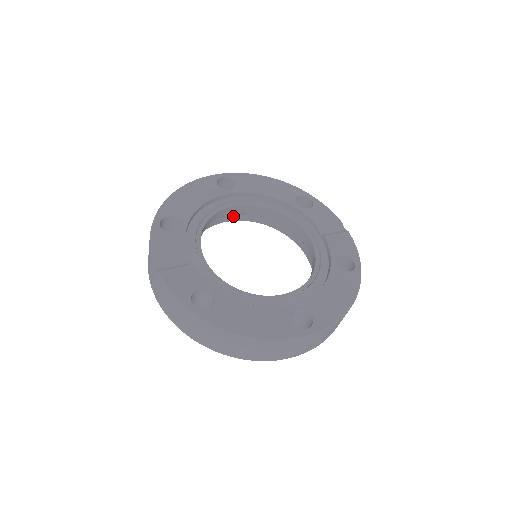
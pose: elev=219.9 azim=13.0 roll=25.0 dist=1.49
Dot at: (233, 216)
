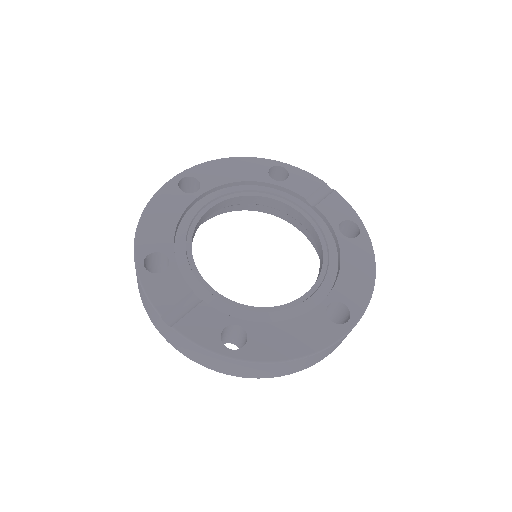
Dot at: occluded
